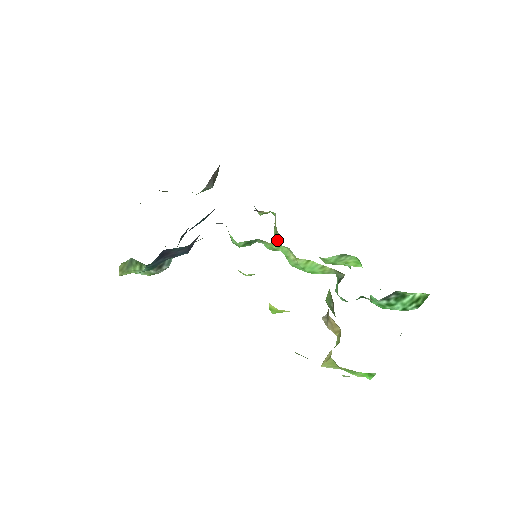
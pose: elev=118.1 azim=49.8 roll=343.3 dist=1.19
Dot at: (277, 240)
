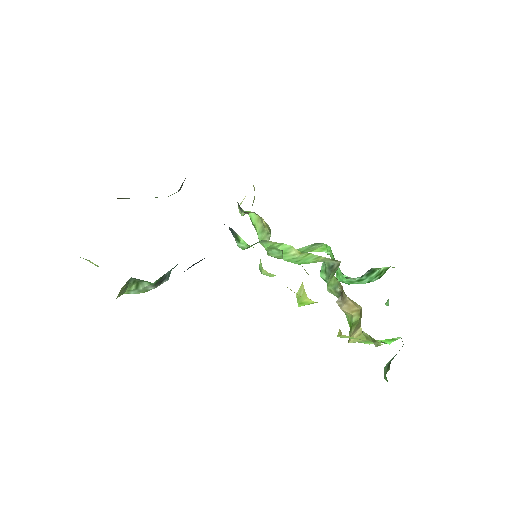
Dot at: (266, 238)
